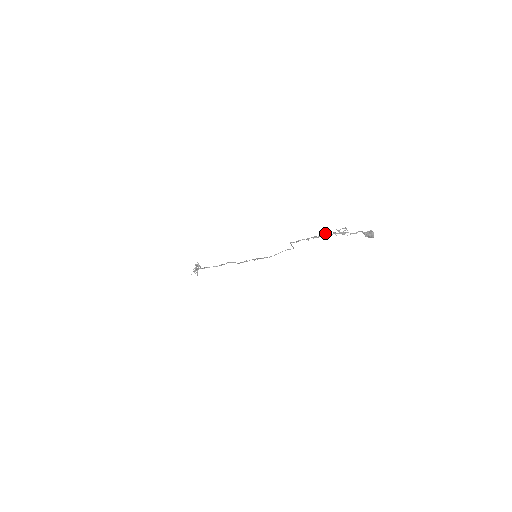
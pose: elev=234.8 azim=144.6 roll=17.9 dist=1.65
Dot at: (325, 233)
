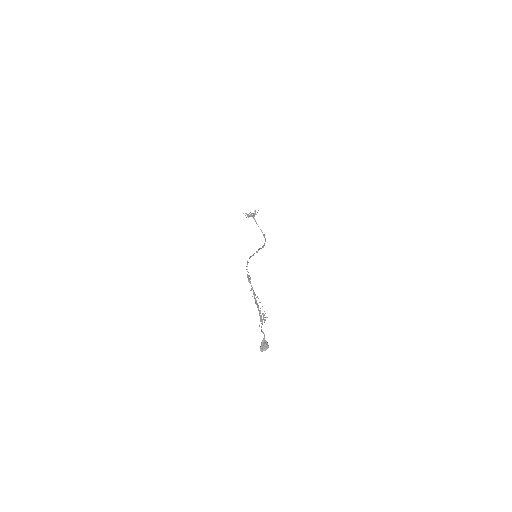
Dot at: (260, 302)
